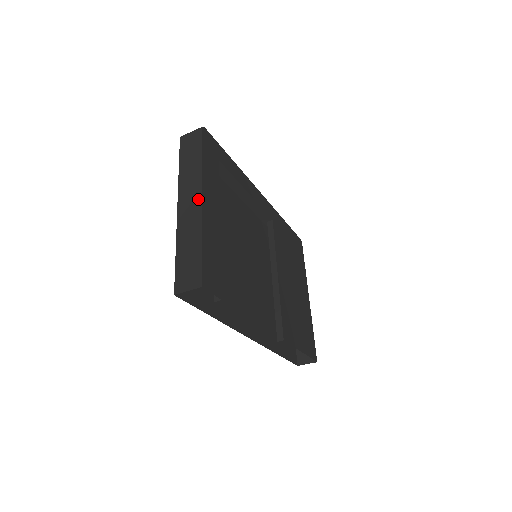
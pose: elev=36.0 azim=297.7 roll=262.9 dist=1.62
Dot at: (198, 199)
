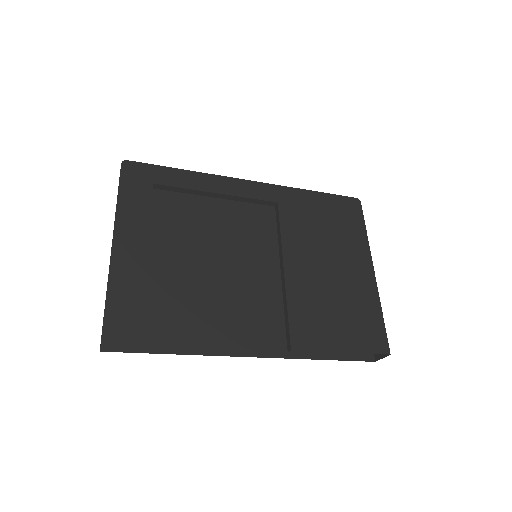
Dot at: occluded
